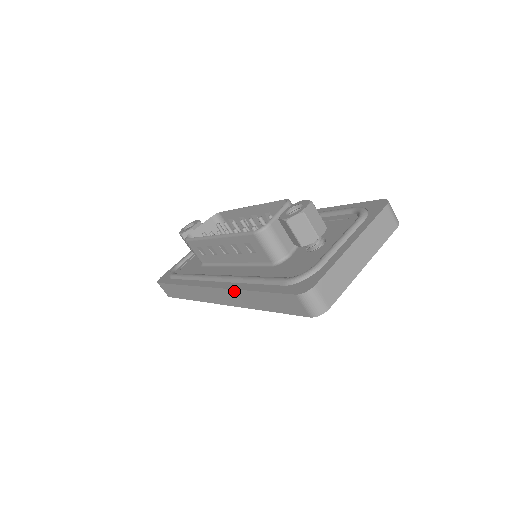
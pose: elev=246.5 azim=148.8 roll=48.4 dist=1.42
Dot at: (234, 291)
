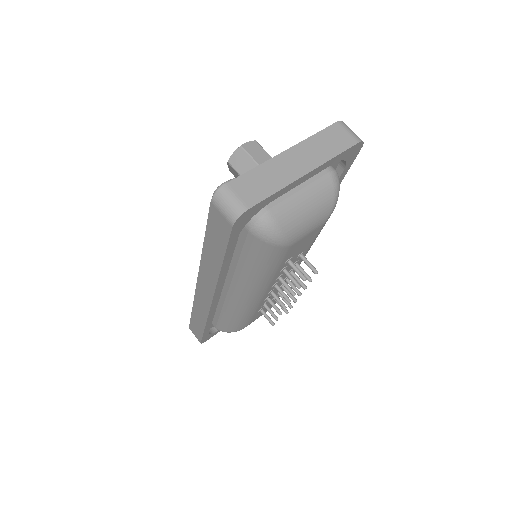
Dot at: (202, 264)
